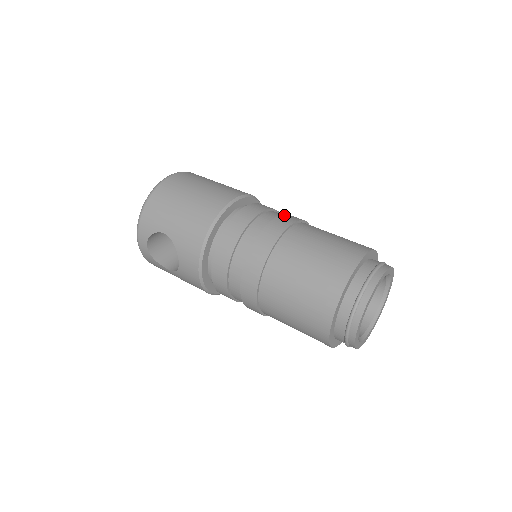
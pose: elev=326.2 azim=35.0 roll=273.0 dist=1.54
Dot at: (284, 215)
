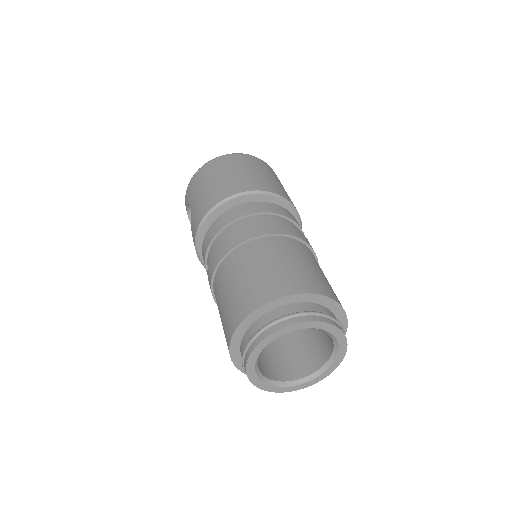
Dot at: (273, 223)
